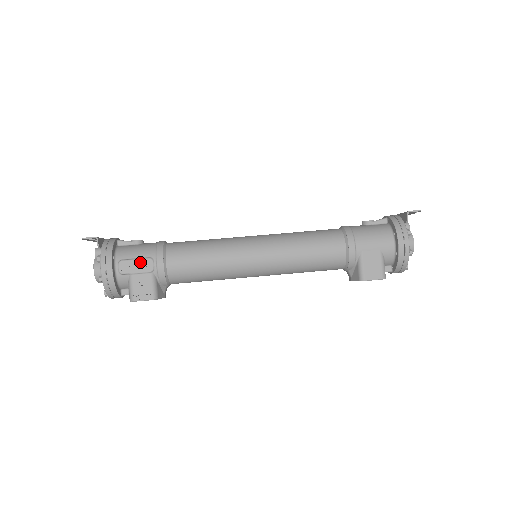
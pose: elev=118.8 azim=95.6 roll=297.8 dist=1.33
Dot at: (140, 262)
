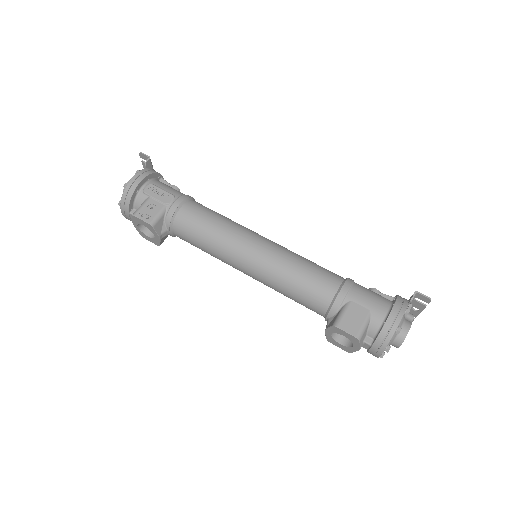
Dot at: (164, 193)
